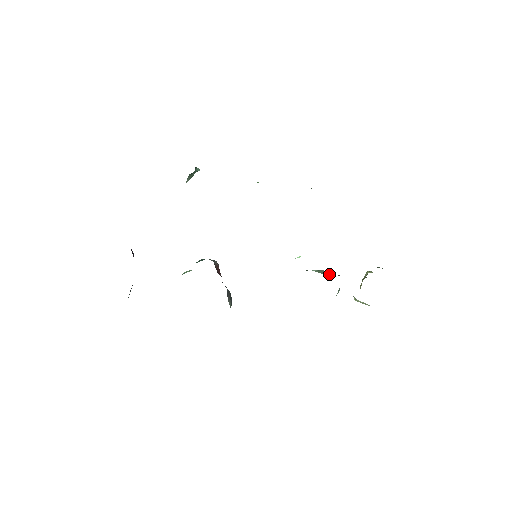
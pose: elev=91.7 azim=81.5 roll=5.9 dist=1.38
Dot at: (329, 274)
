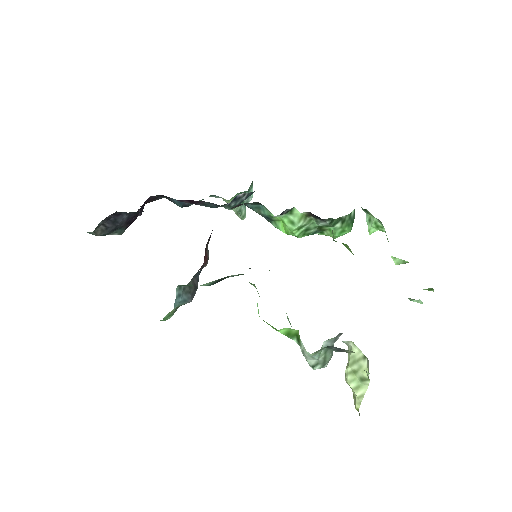
Dot at: occluded
